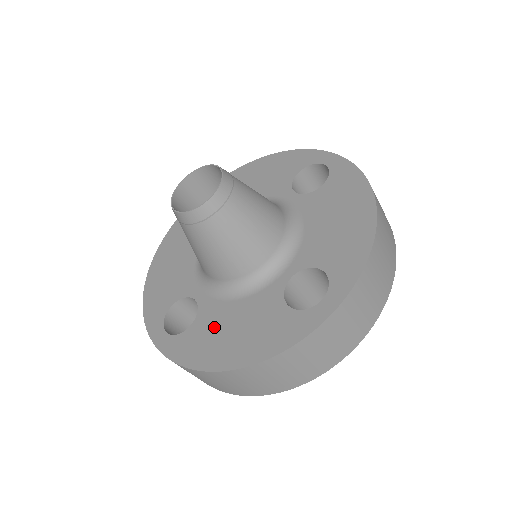
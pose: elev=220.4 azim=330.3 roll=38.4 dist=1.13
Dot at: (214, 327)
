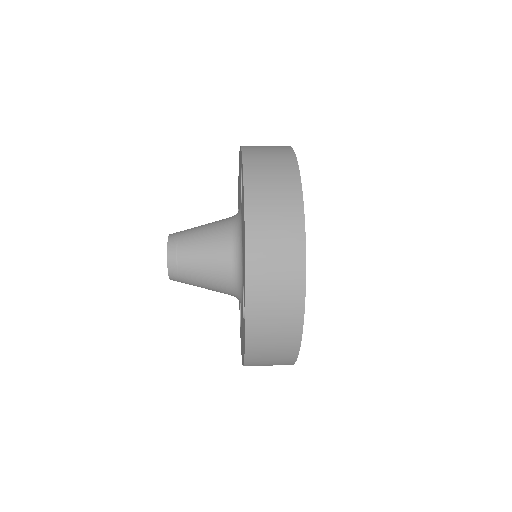
Dot at: occluded
